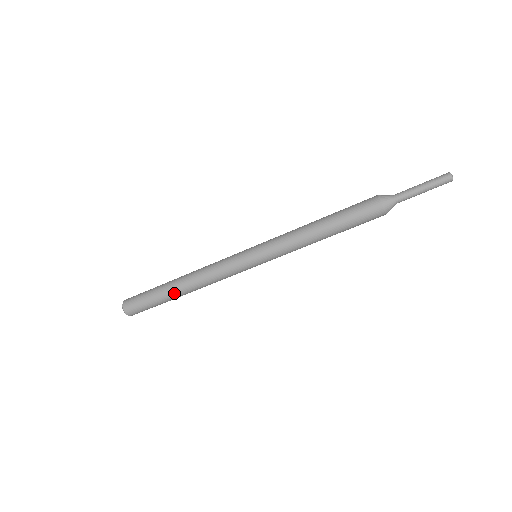
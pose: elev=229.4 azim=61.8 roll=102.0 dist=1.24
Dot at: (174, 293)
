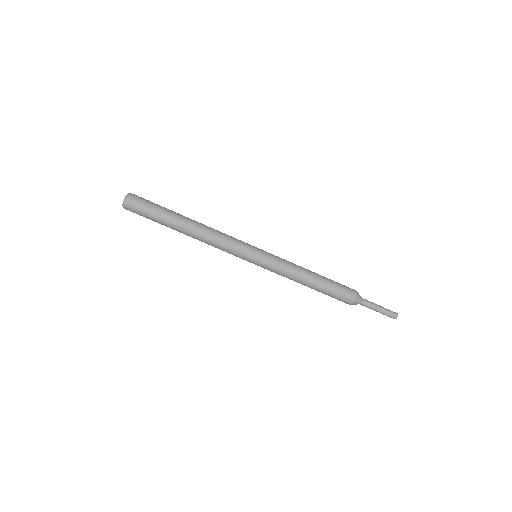
Dot at: (179, 227)
